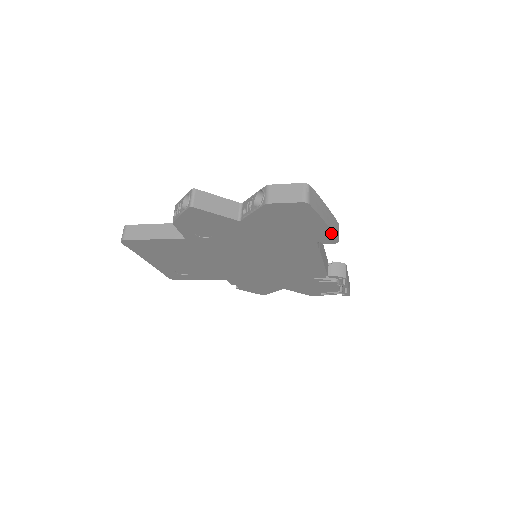
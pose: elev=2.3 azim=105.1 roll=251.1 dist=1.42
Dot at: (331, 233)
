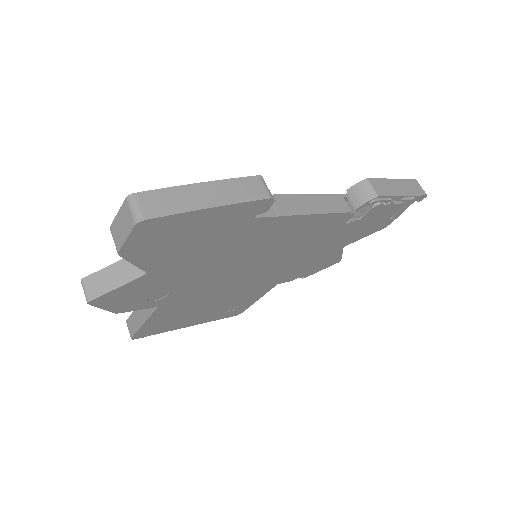
Dot at: (242, 204)
